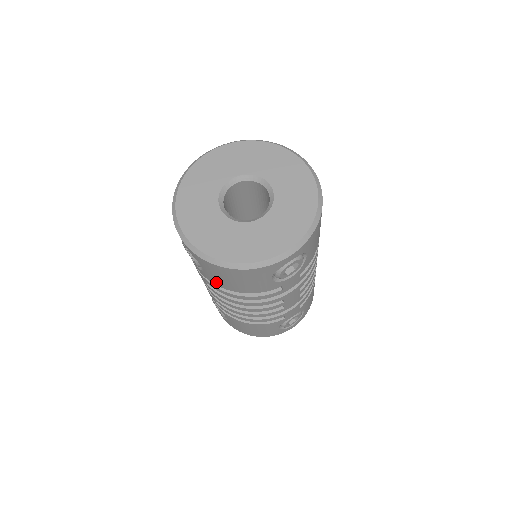
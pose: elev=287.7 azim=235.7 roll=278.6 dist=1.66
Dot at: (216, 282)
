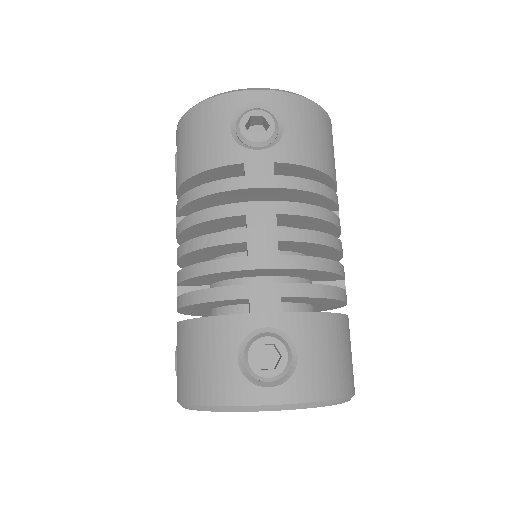
Dot at: (181, 174)
